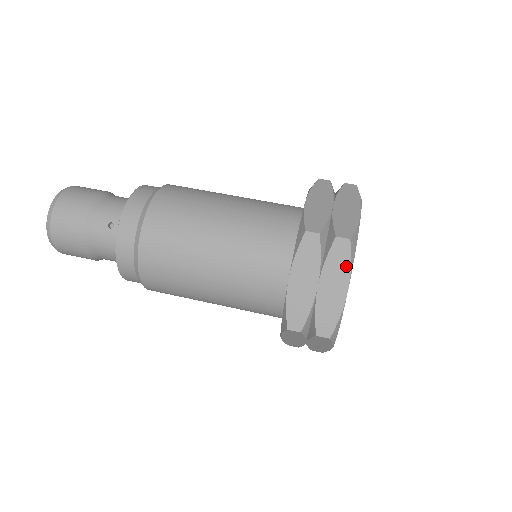
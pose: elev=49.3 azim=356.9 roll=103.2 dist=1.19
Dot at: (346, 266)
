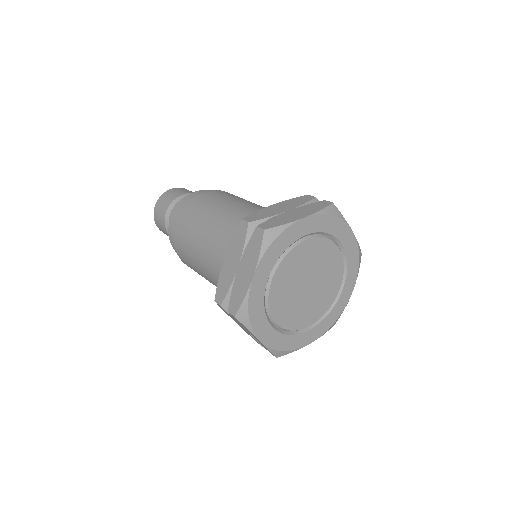
Dot at: (317, 209)
